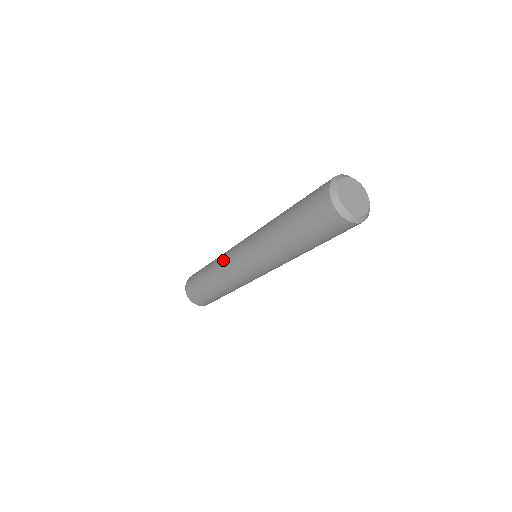
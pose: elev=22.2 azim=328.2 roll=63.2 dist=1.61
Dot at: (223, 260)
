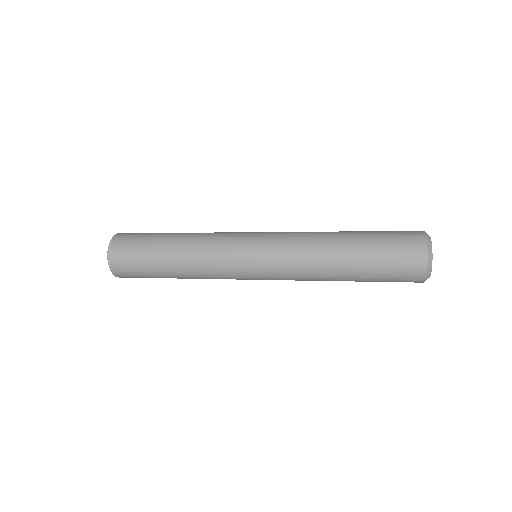
Dot at: (214, 258)
